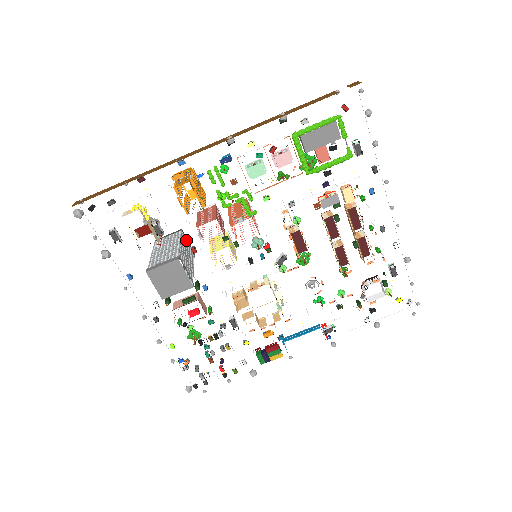
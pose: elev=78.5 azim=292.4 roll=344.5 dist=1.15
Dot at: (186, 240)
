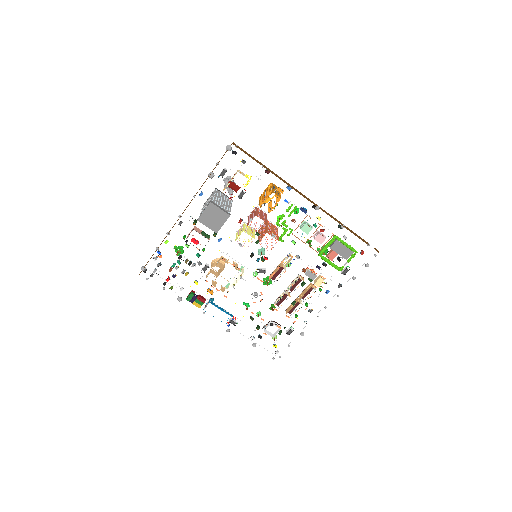
Dot at: occluded
